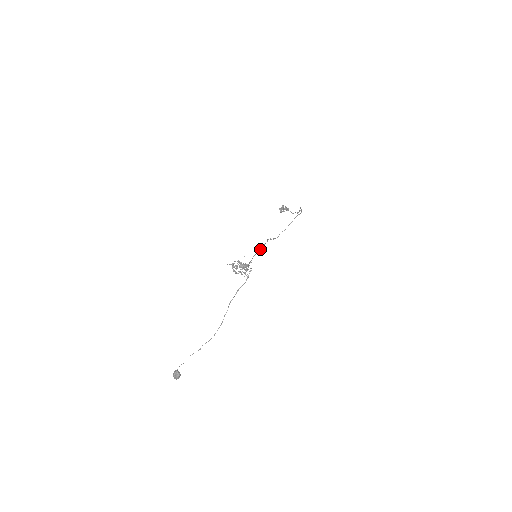
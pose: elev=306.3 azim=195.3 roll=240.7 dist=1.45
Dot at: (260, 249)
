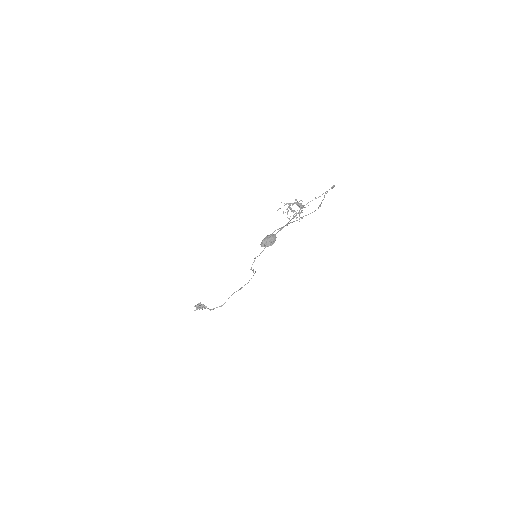
Dot at: occluded
